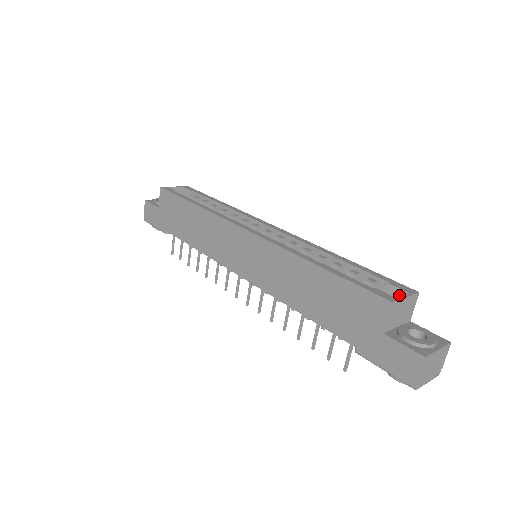
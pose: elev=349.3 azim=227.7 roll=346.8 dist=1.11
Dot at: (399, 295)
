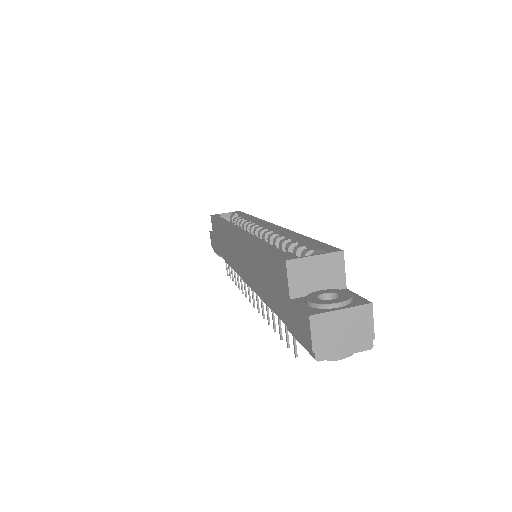
Dot at: occluded
